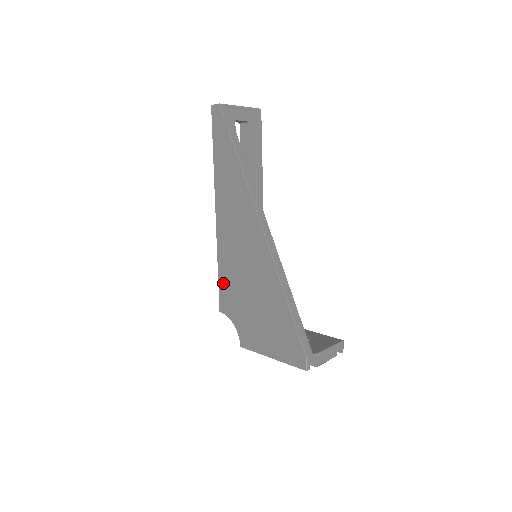
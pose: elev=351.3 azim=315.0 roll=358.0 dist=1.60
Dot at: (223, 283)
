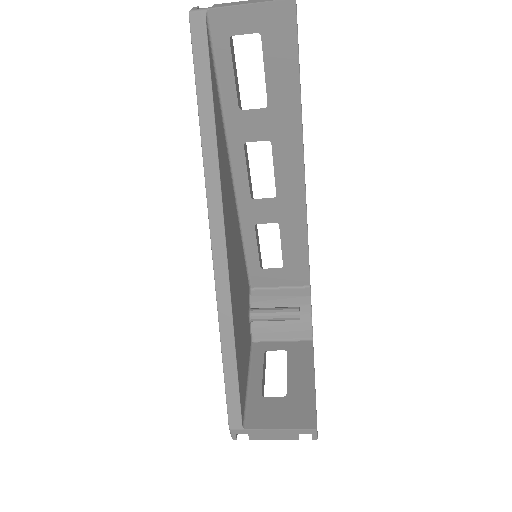
Dot at: occluded
